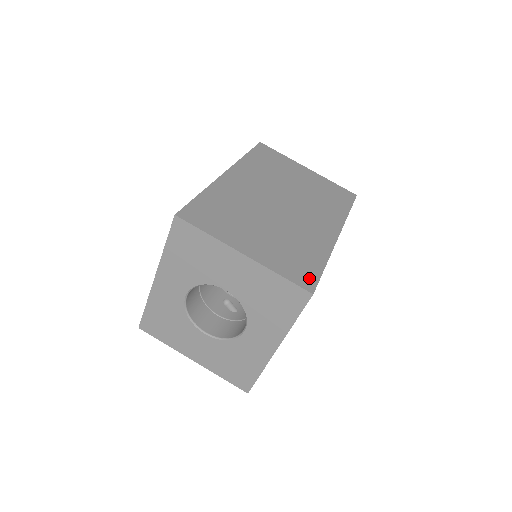
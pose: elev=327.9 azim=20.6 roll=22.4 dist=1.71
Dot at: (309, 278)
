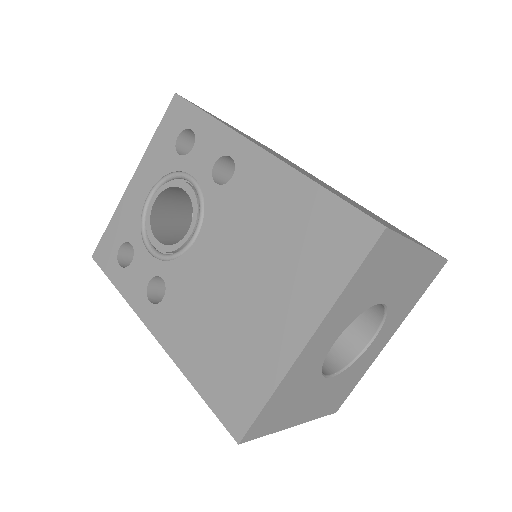
Dot at: (427, 247)
